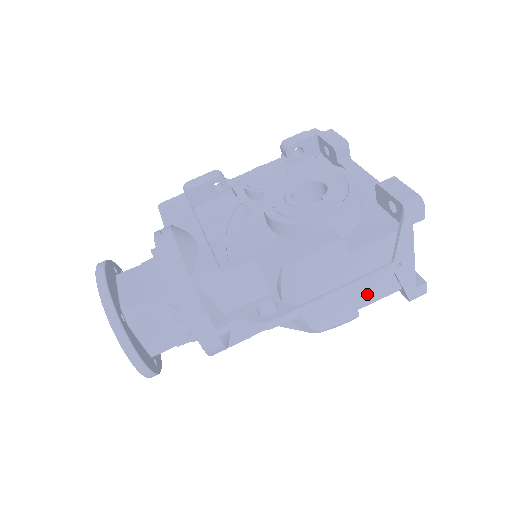
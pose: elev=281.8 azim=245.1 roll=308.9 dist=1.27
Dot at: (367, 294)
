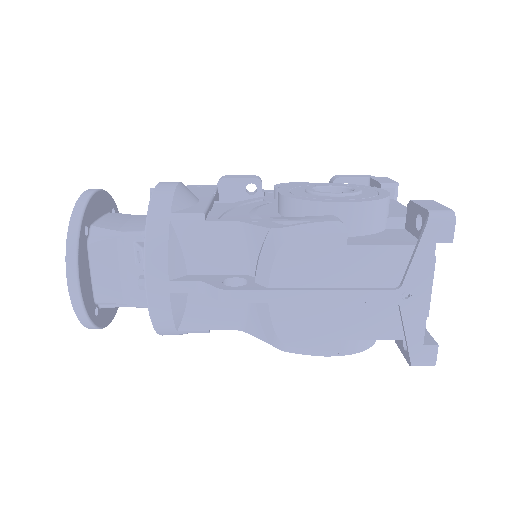
Dot at: (358, 321)
